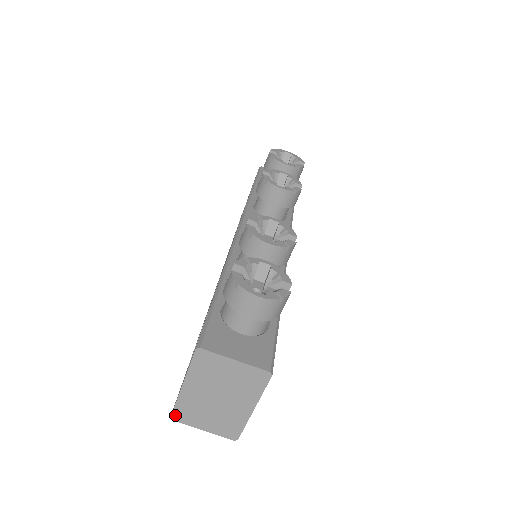
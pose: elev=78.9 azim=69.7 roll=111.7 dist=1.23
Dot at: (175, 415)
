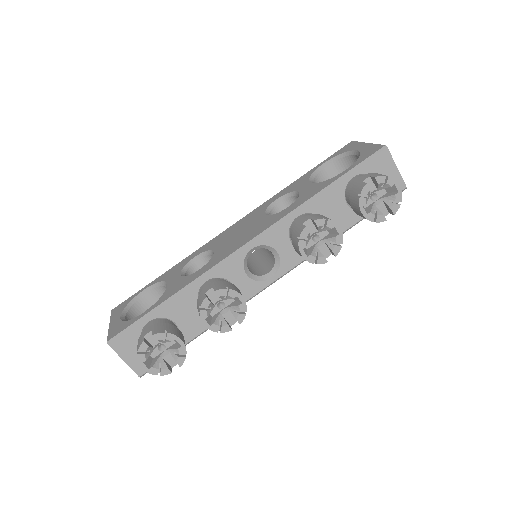
Dot at: occluded
